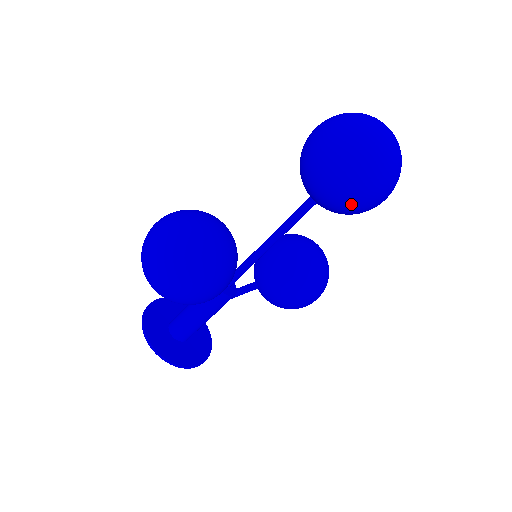
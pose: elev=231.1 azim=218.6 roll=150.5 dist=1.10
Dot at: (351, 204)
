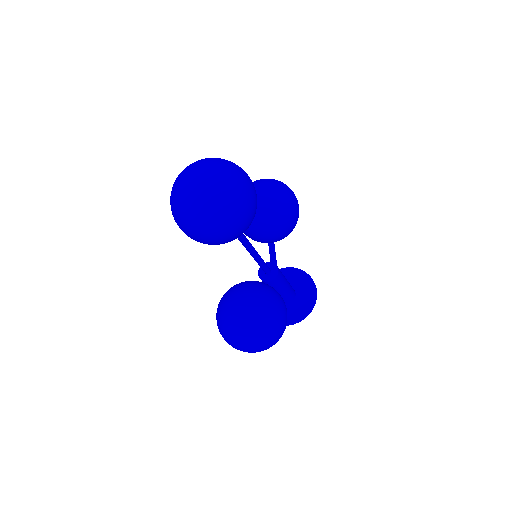
Dot at: (252, 219)
